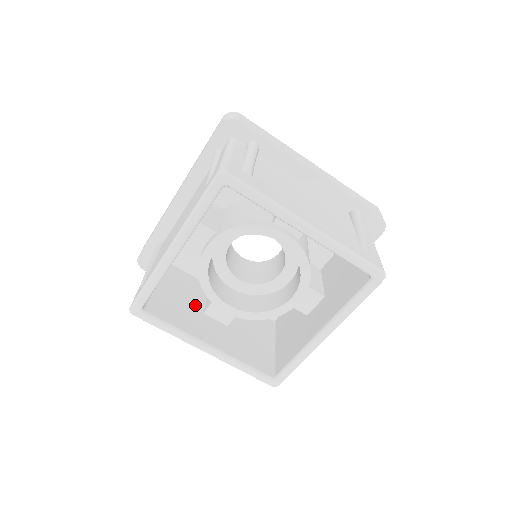
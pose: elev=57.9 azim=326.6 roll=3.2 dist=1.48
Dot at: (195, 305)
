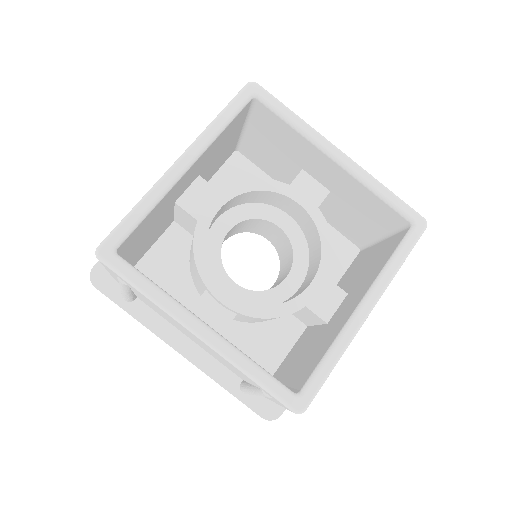
Dot at: occluded
